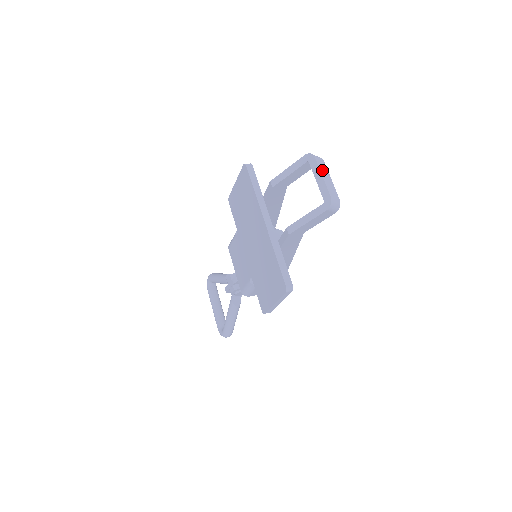
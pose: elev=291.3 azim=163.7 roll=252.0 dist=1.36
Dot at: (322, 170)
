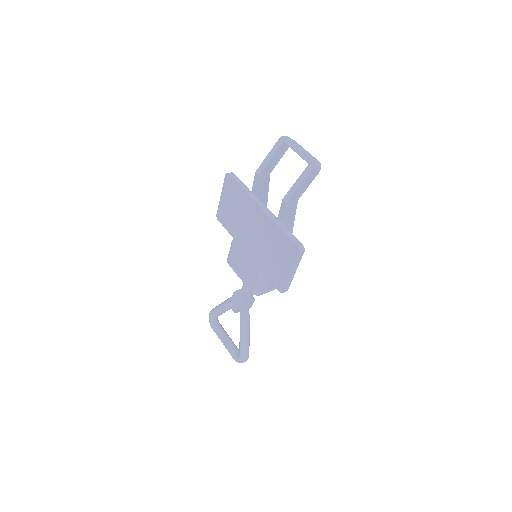
Dot at: (297, 144)
